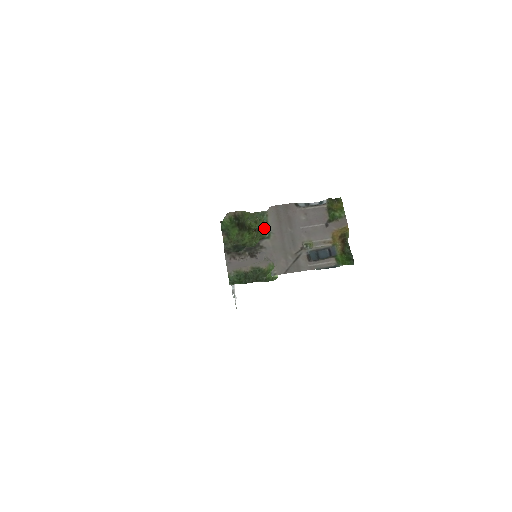
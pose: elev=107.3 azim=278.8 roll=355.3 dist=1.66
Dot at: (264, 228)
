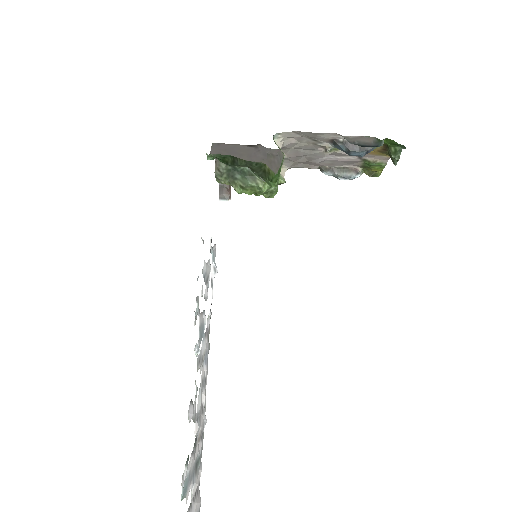
Dot at: occluded
